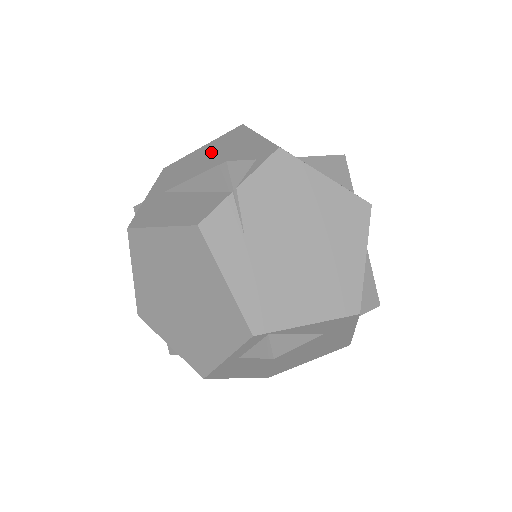
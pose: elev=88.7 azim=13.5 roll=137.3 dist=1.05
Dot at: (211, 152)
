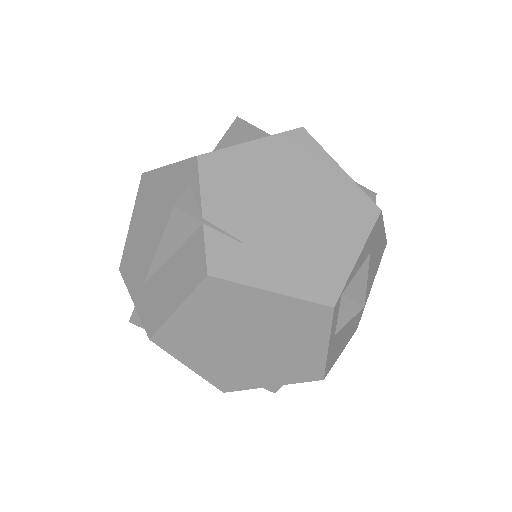
Dot at: (144, 218)
